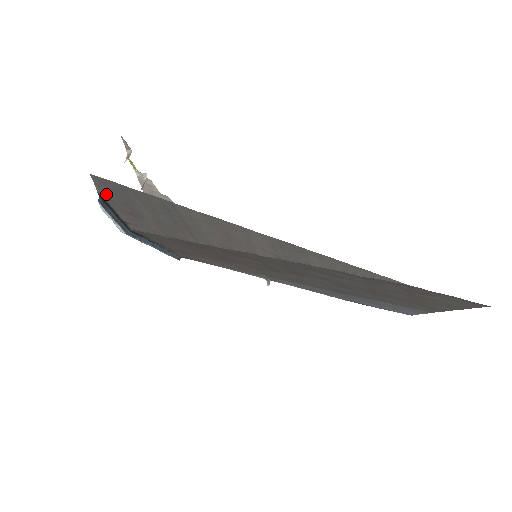
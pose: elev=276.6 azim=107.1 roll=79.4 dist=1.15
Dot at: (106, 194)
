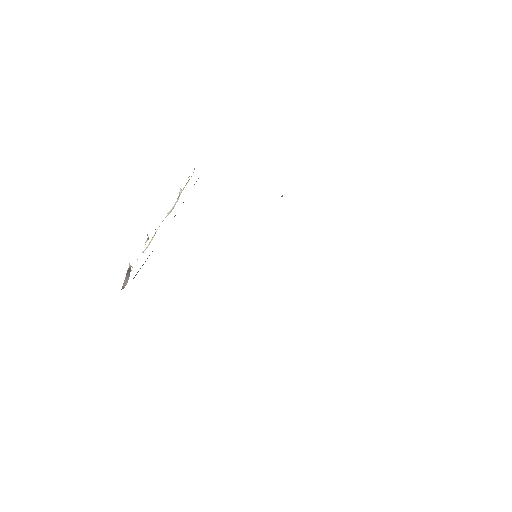
Dot at: occluded
